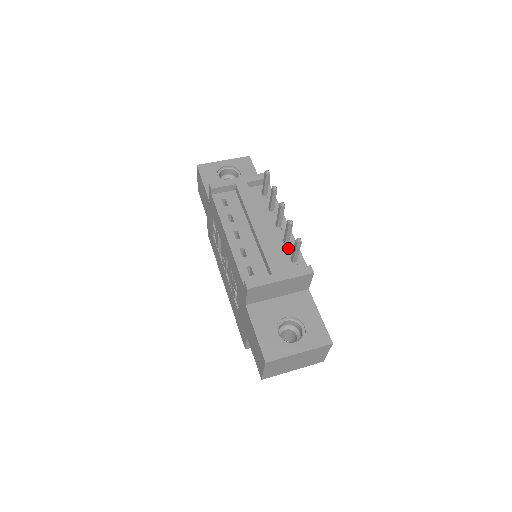
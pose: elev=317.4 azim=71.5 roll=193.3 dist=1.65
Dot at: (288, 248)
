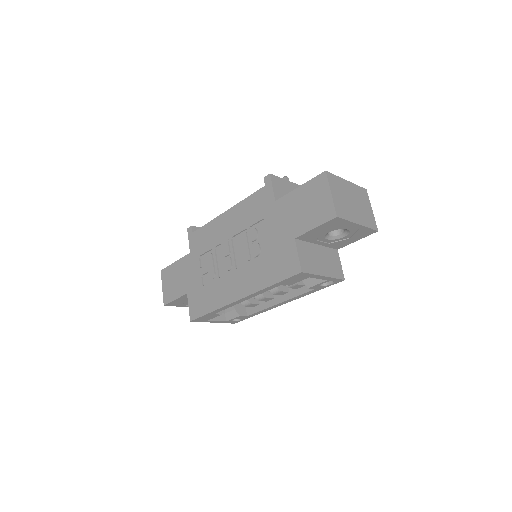
Dot at: occluded
